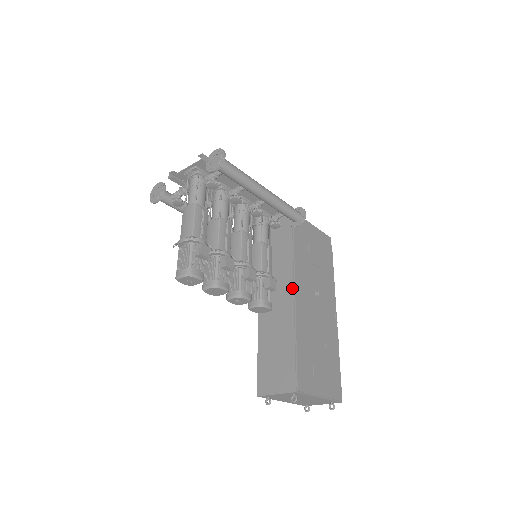
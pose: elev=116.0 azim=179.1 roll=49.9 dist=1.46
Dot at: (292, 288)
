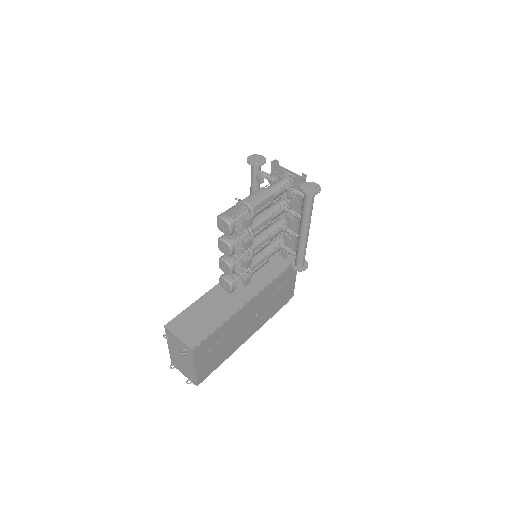
Dot at: (252, 296)
